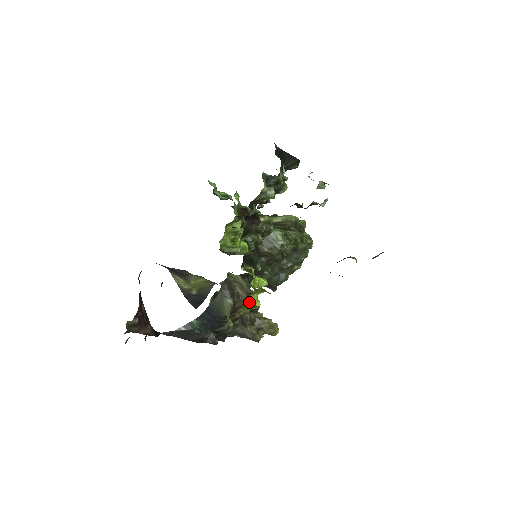
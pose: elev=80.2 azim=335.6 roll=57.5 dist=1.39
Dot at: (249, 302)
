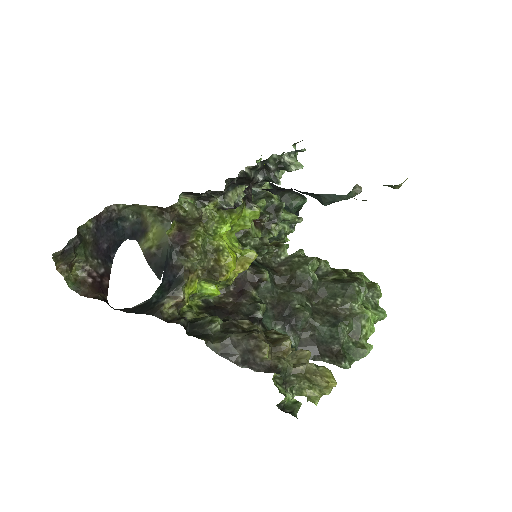
Dot at: (215, 249)
